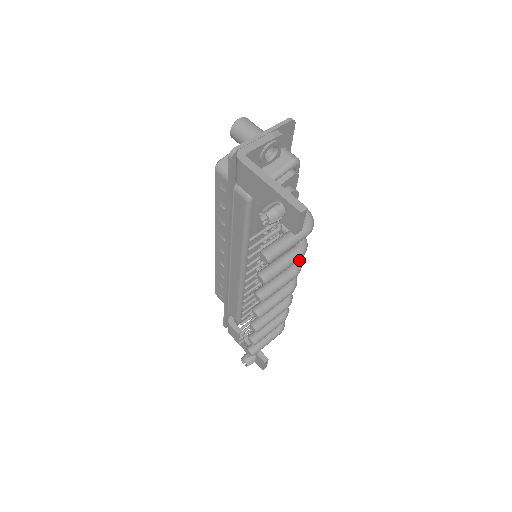
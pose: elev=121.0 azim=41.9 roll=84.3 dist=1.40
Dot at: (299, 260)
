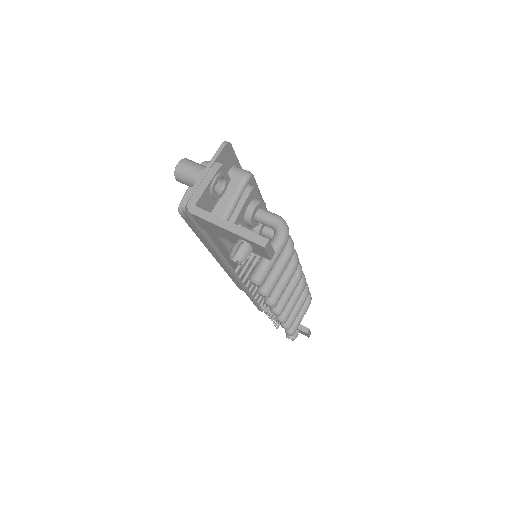
Dot at: occluded
